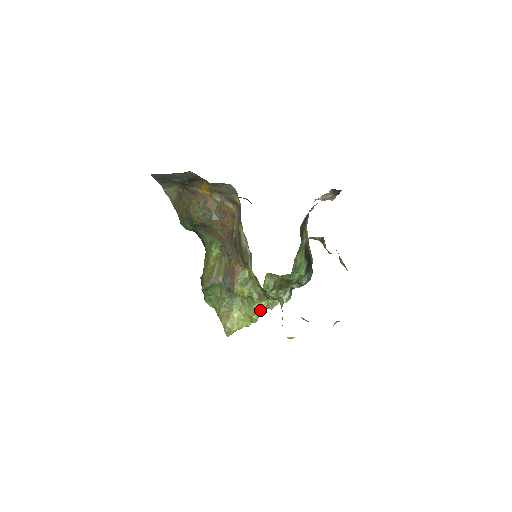
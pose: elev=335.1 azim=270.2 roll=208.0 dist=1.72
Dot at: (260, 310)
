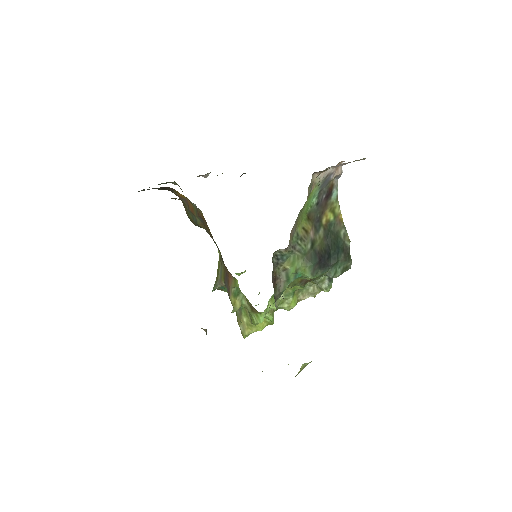
Dot at: (258, 321)
